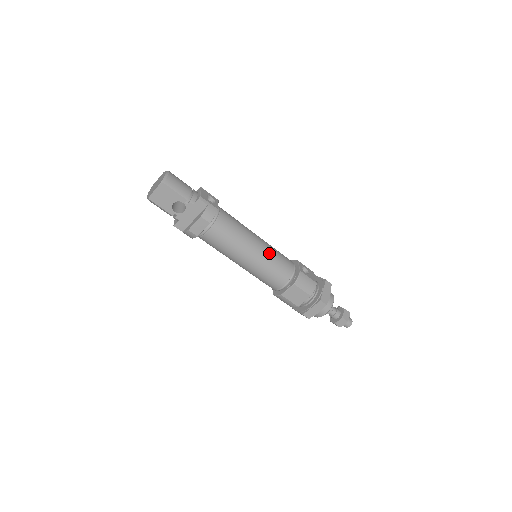
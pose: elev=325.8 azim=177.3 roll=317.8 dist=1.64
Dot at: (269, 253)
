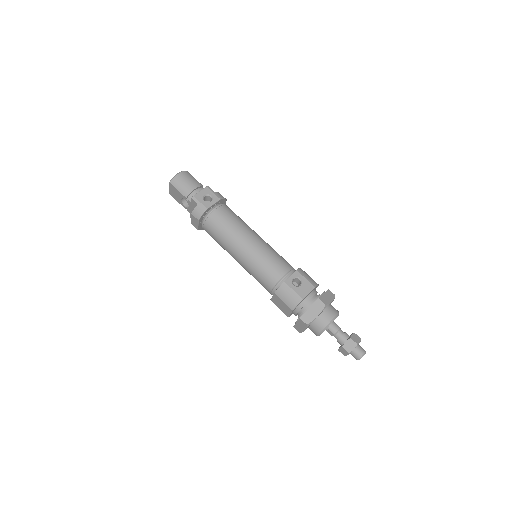
Dot at: (255, 256)
